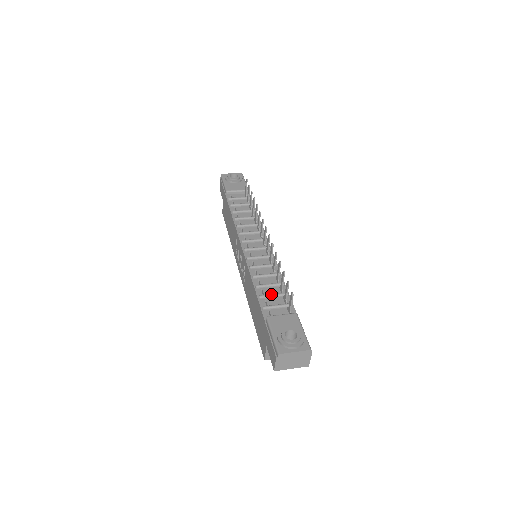
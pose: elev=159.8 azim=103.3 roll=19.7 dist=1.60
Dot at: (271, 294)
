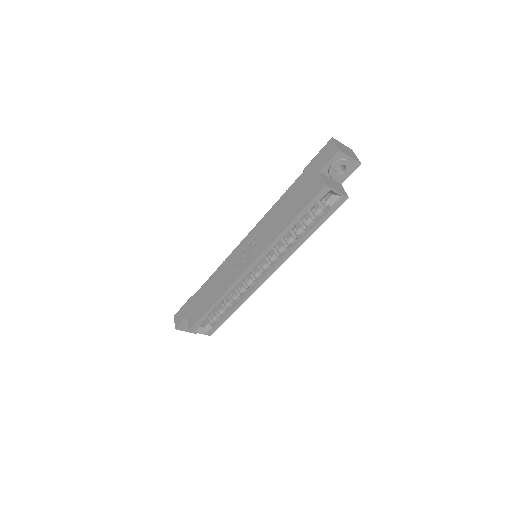
Dot at: occluded
